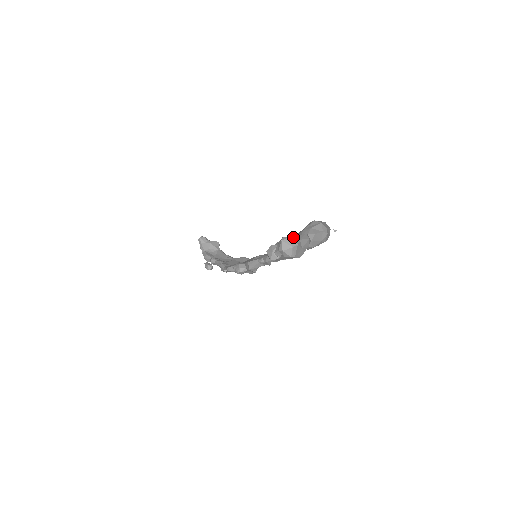
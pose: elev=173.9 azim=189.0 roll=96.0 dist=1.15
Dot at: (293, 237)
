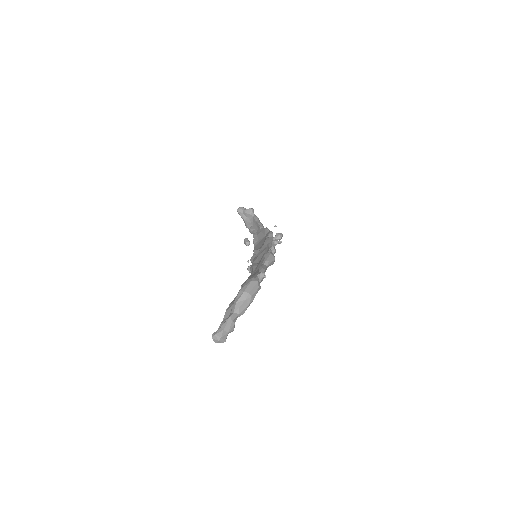
Dot at: (218, 331)
